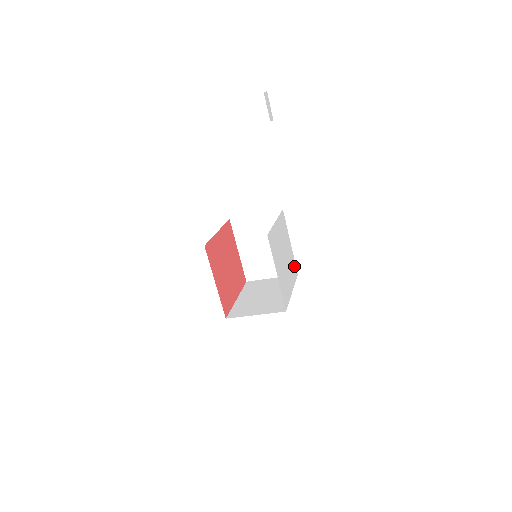
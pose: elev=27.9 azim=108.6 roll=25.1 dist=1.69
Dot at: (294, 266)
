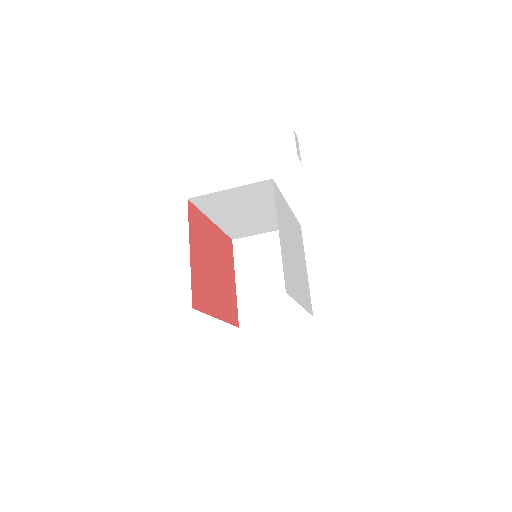
Dot at: (308, 298)
